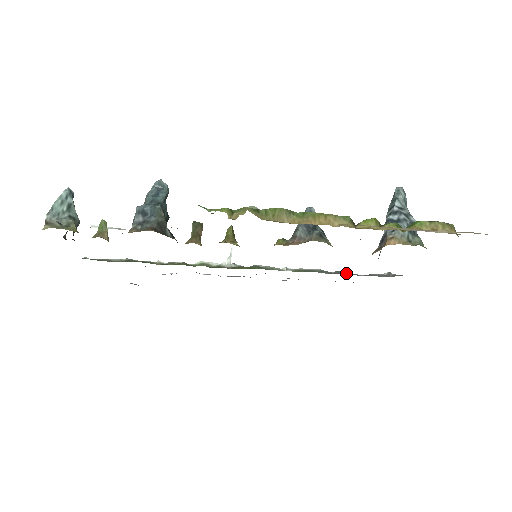
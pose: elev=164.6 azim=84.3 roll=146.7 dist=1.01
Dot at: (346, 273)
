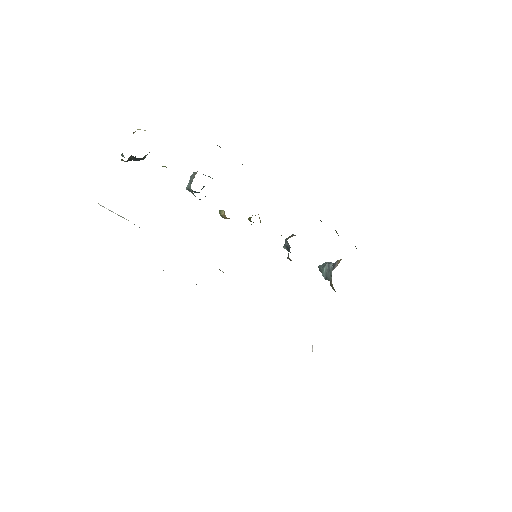
Dot at: occluded
